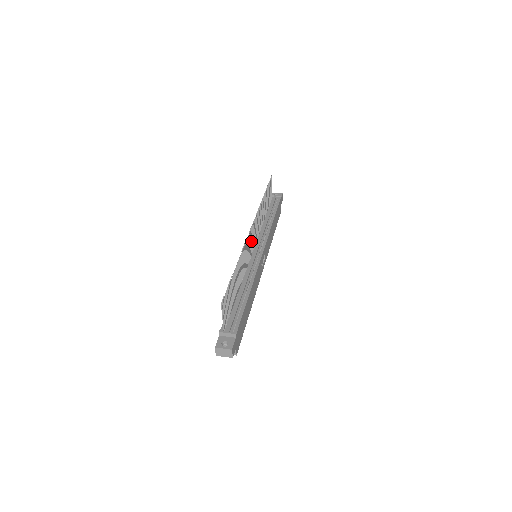
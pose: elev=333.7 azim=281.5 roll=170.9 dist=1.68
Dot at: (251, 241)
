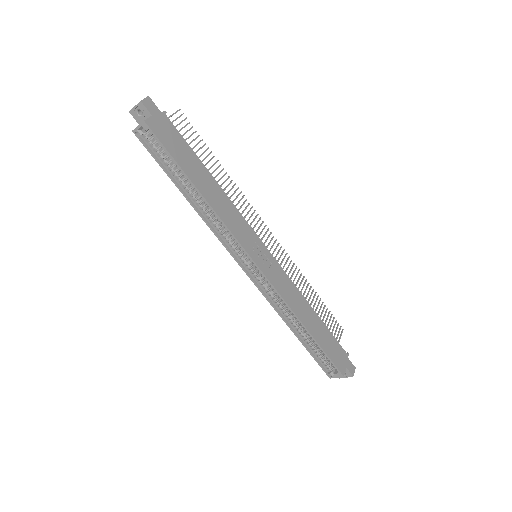
Dot at: (259, 235)
